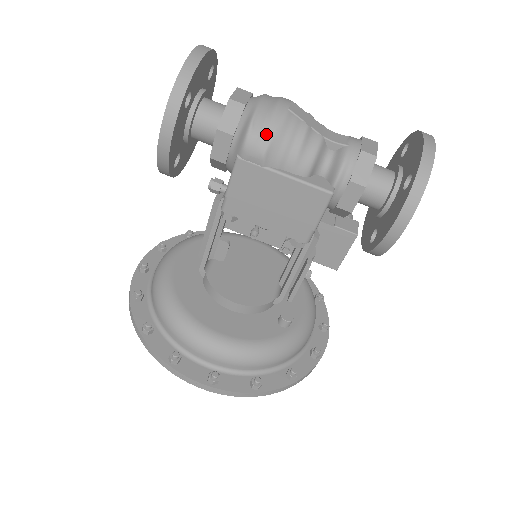
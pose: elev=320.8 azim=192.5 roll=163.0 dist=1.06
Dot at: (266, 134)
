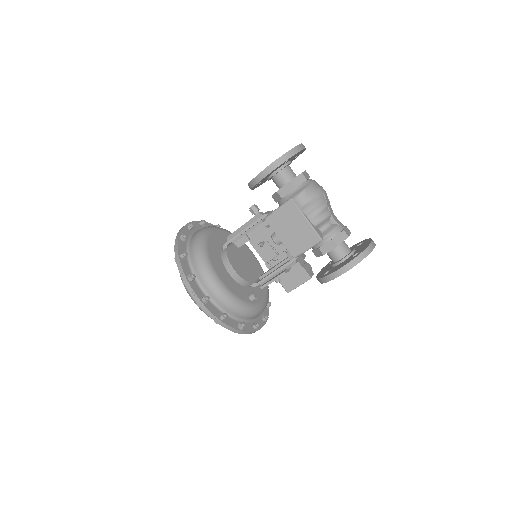
Dot at: (310, 197)
